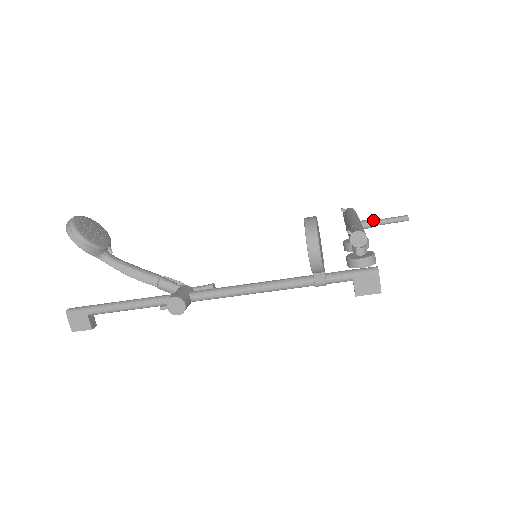
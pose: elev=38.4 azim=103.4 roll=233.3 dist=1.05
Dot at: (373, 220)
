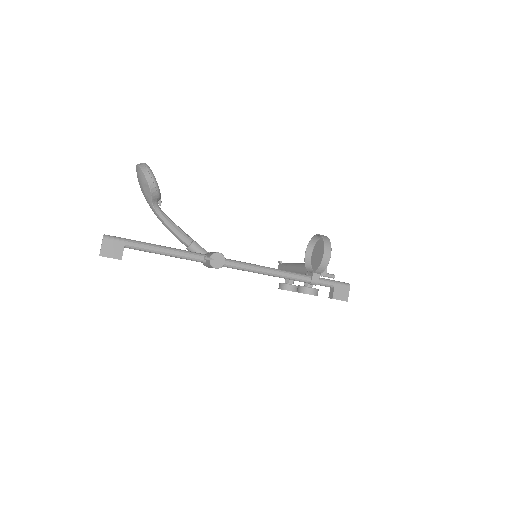
Dot at: occluded
